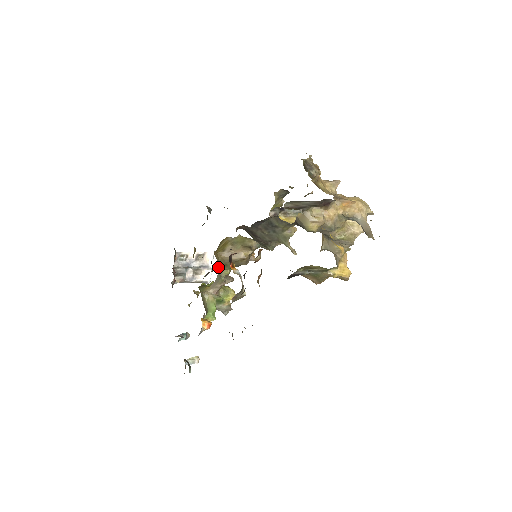
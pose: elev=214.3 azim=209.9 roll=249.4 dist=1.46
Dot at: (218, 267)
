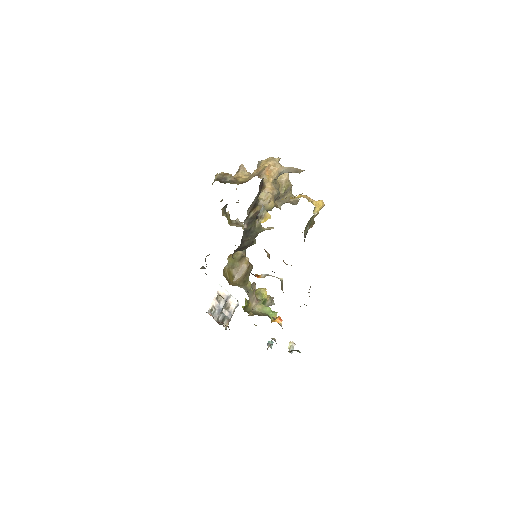
Dot at: occluded
